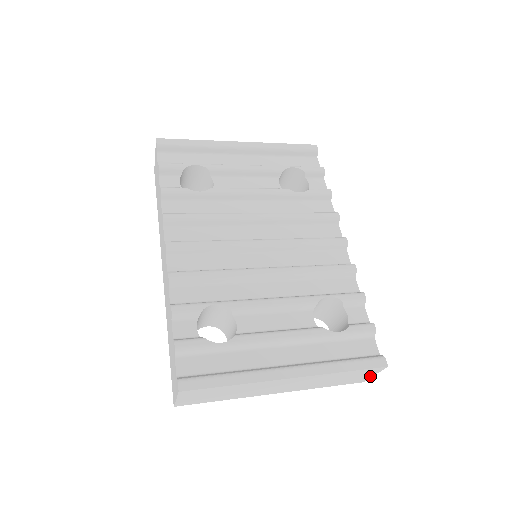
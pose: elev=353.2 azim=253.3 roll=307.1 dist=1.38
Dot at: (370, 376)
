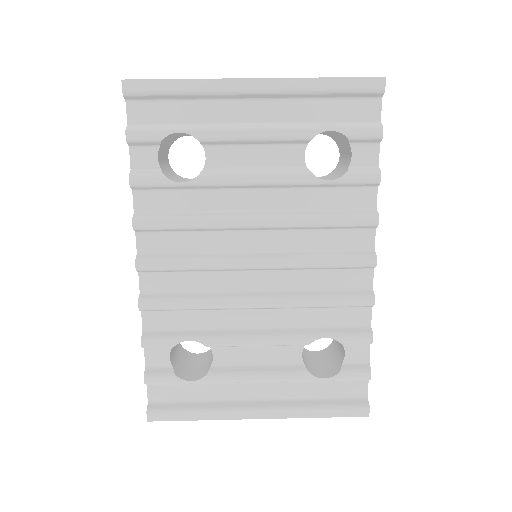
Dot at: occluded
